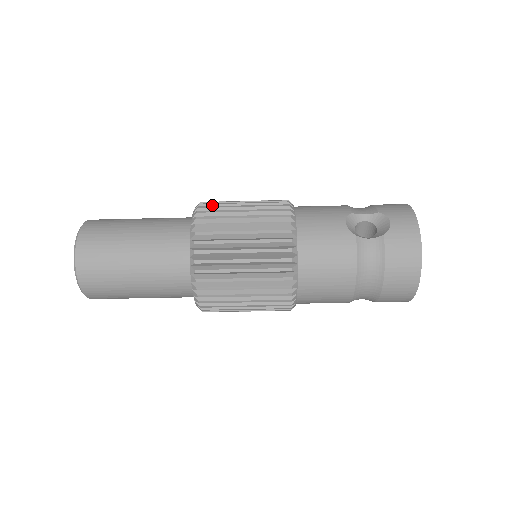
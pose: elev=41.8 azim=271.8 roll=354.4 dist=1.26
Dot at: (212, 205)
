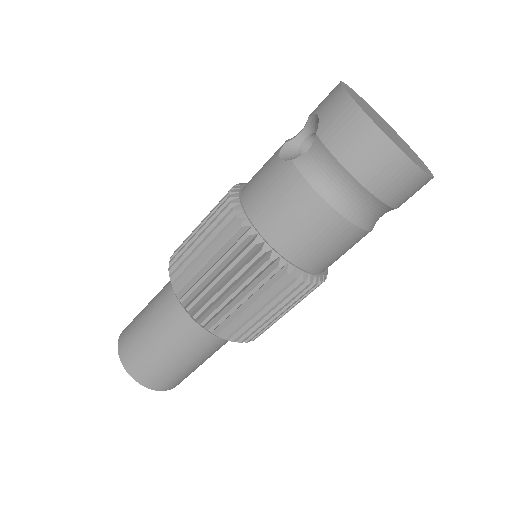
Dot at: occluded
